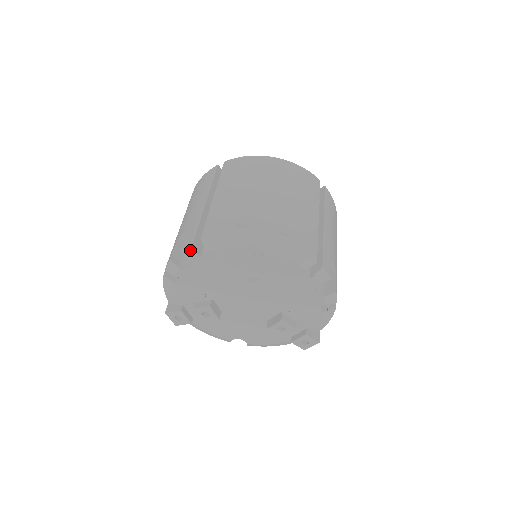
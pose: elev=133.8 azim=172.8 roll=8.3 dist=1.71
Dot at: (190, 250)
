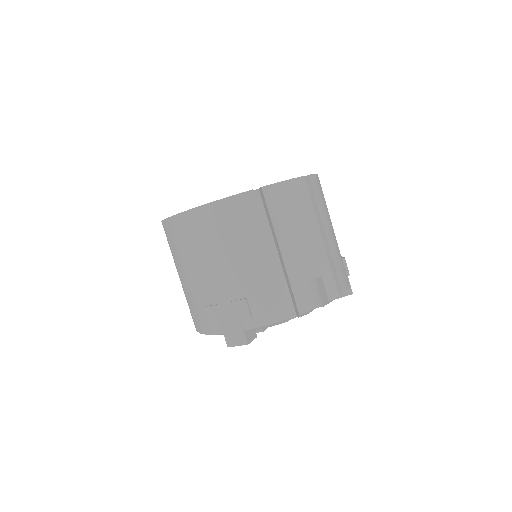
Dot at: occluded
